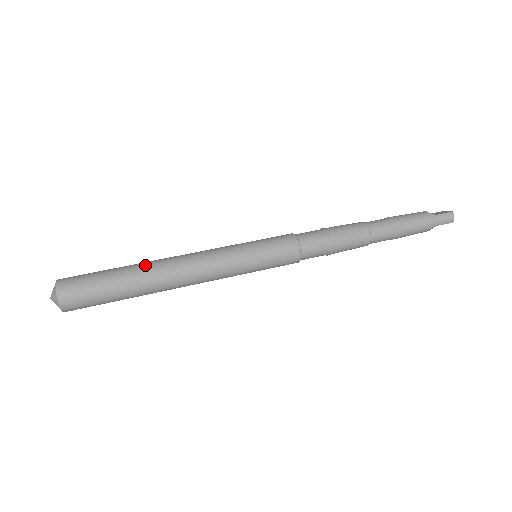
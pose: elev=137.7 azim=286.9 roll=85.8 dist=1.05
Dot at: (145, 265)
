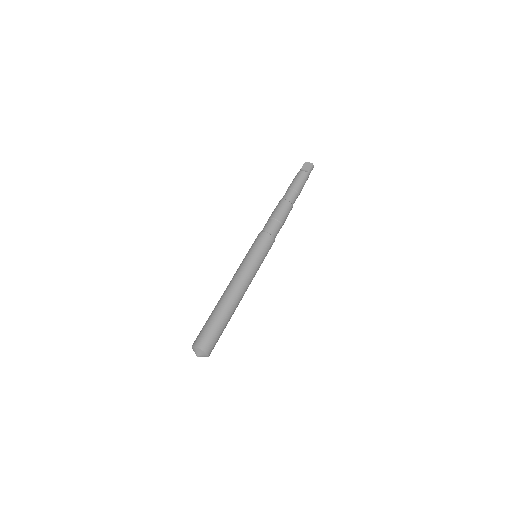
Dot at: (227, 306)
